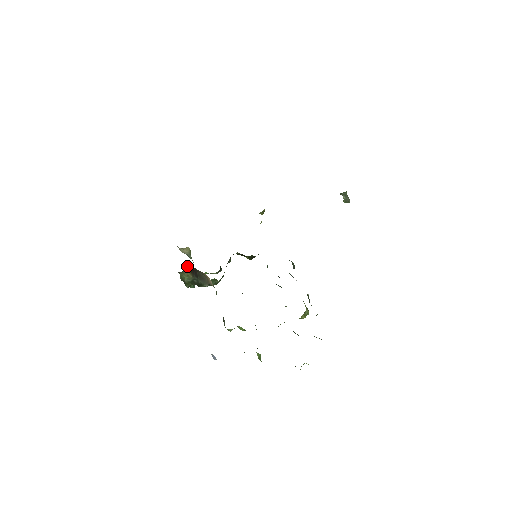
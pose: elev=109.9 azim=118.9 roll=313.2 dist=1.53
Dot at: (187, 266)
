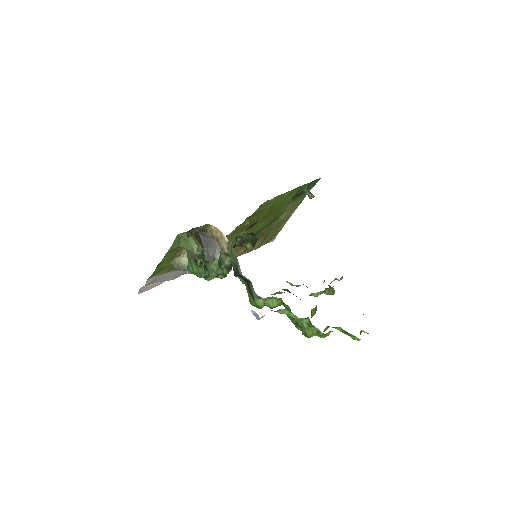
Dot at: (193, 231)
